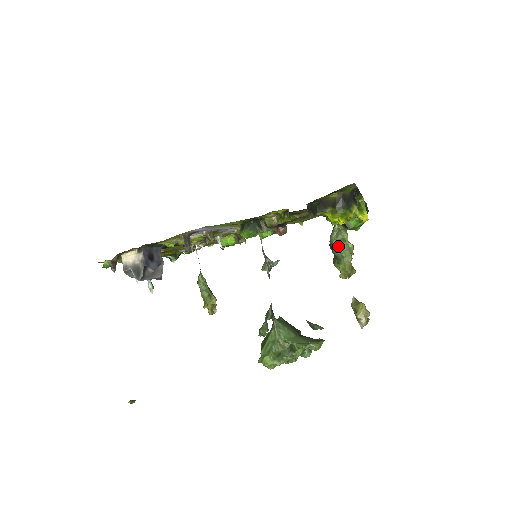
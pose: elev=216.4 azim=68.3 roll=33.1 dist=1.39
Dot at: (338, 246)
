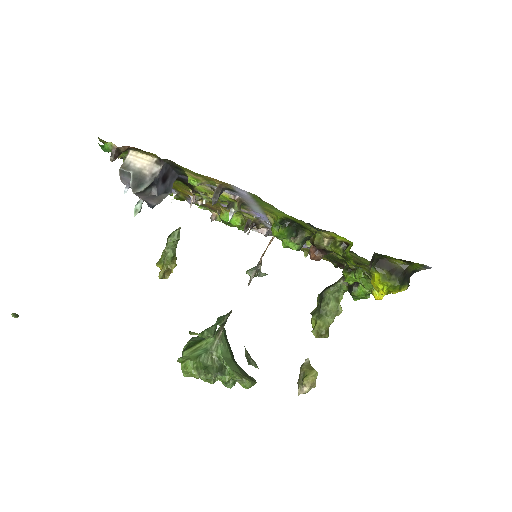
Dot at: (329, 302)
